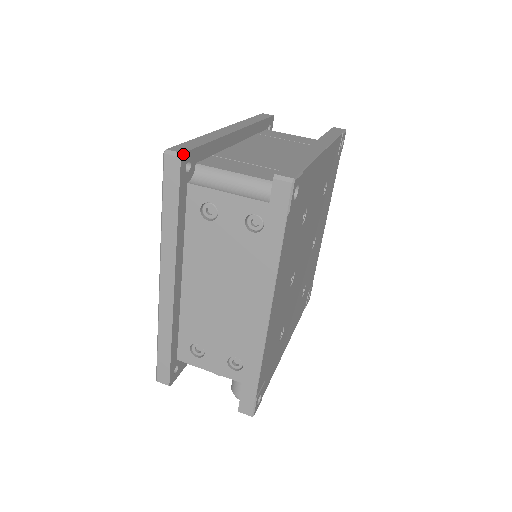
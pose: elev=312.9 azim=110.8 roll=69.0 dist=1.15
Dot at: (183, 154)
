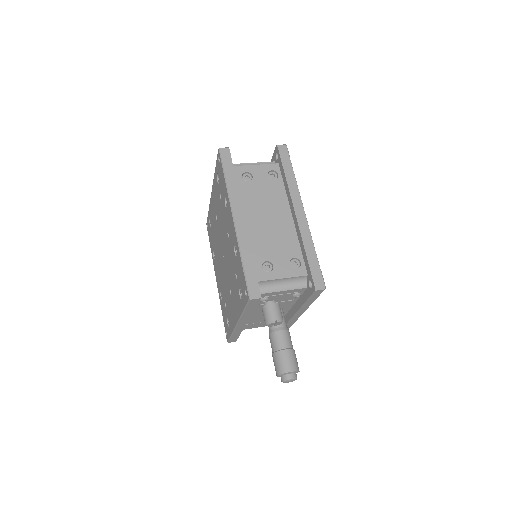
Dot at: (228, 148)
